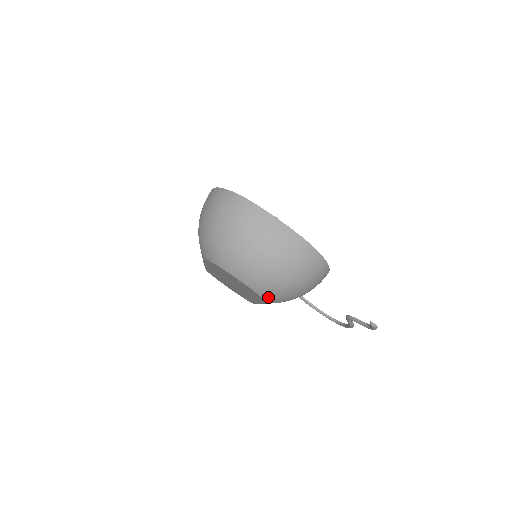
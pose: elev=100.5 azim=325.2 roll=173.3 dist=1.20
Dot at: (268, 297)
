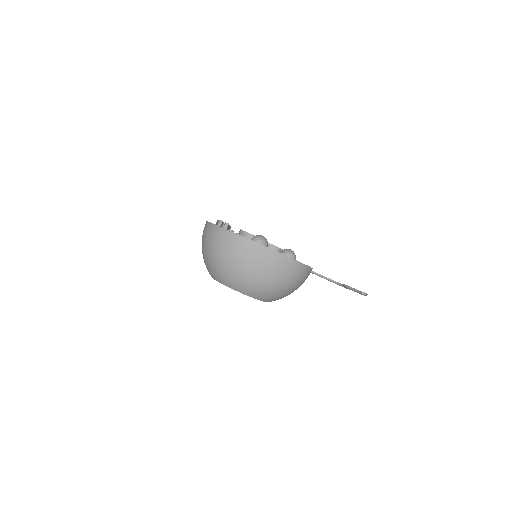
Dot at: (267, 300)
